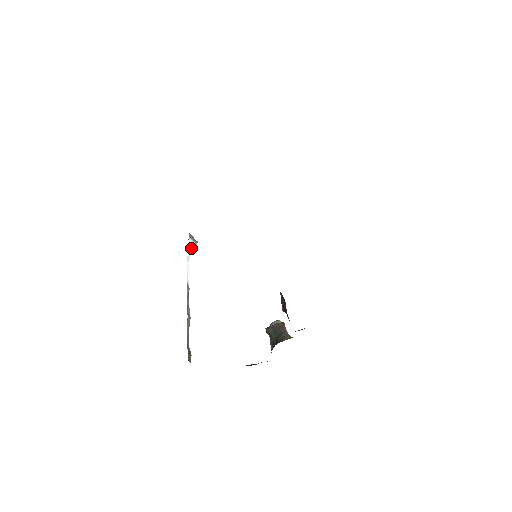
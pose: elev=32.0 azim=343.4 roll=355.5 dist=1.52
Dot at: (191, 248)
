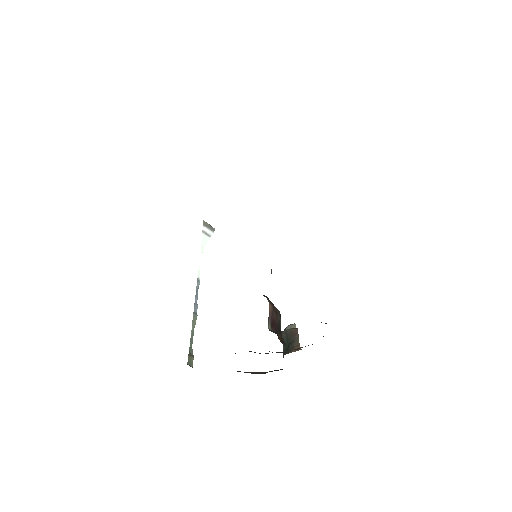
Dot at: (206, 236)
